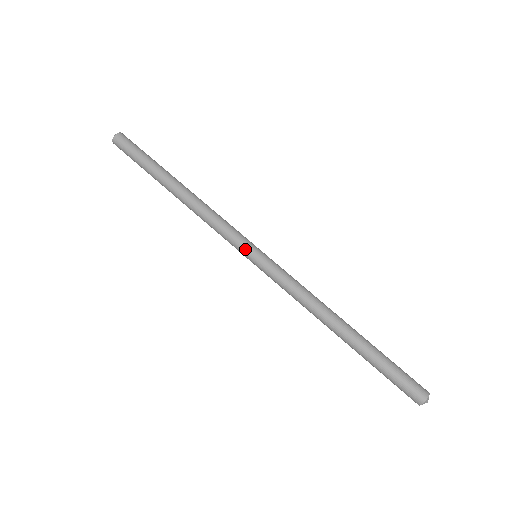
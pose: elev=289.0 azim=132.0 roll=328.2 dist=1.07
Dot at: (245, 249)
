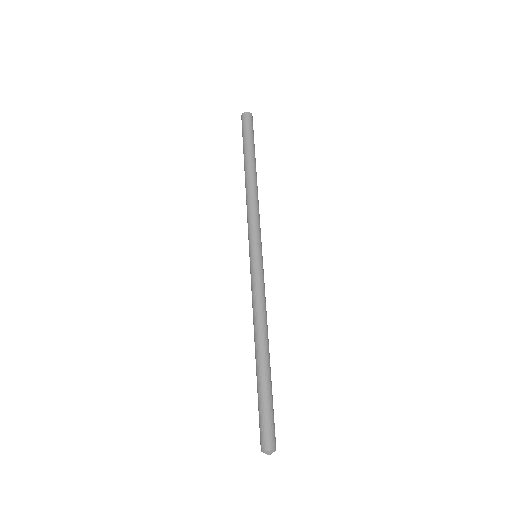
Dot at: (252, 245)
